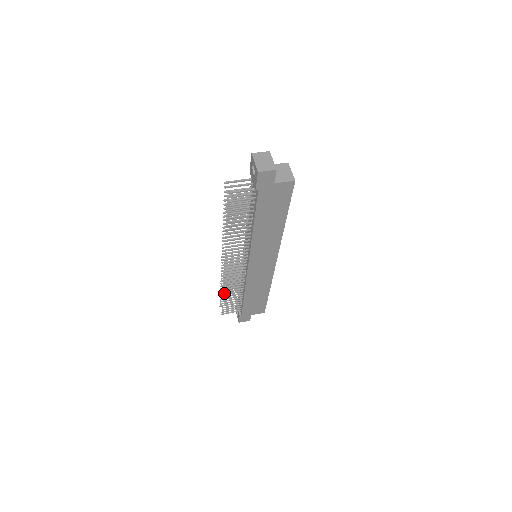
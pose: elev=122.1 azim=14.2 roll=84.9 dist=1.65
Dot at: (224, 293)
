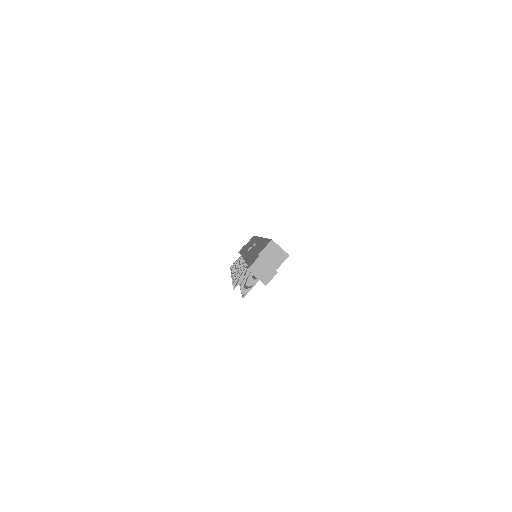
Dot at: occluded
